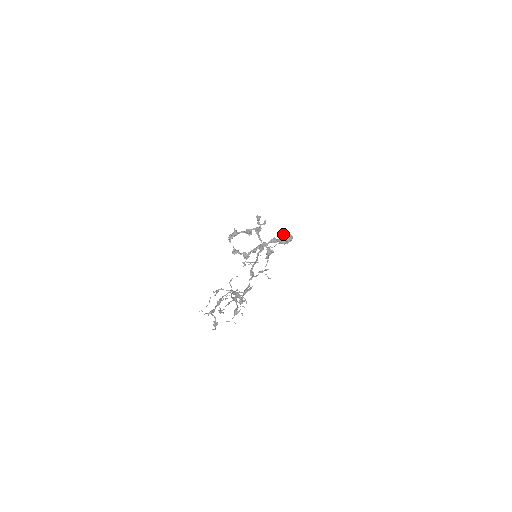
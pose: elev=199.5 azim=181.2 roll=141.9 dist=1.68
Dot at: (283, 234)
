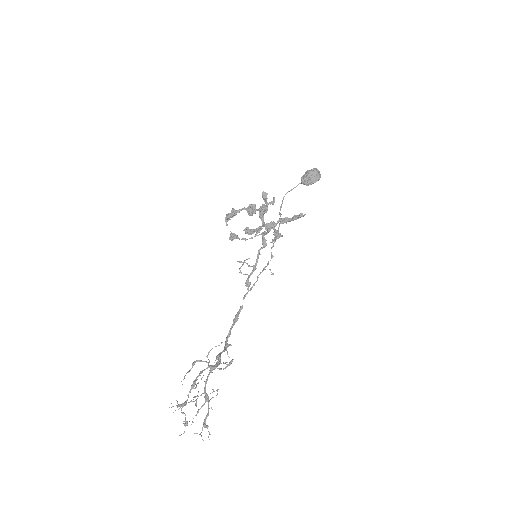
Dot at: (307, 173)
